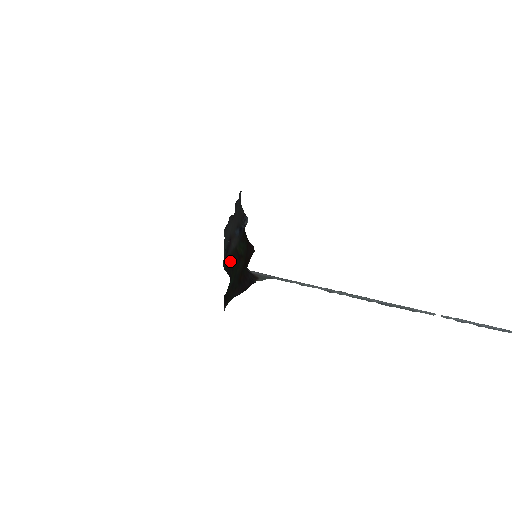
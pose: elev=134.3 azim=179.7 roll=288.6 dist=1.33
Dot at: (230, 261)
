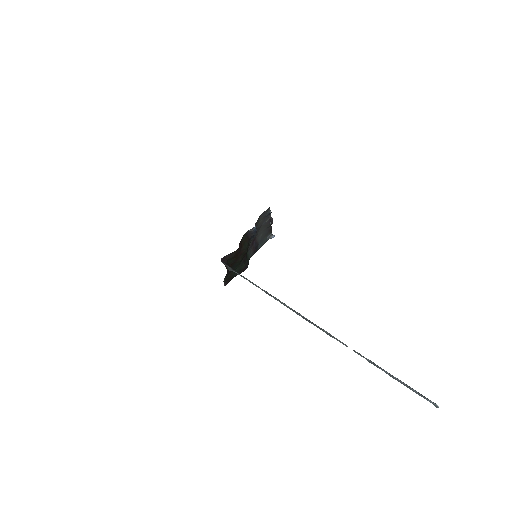
Dot at: (247, 255)
